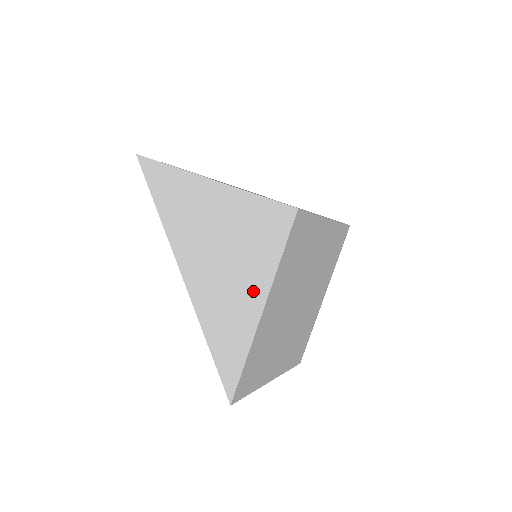
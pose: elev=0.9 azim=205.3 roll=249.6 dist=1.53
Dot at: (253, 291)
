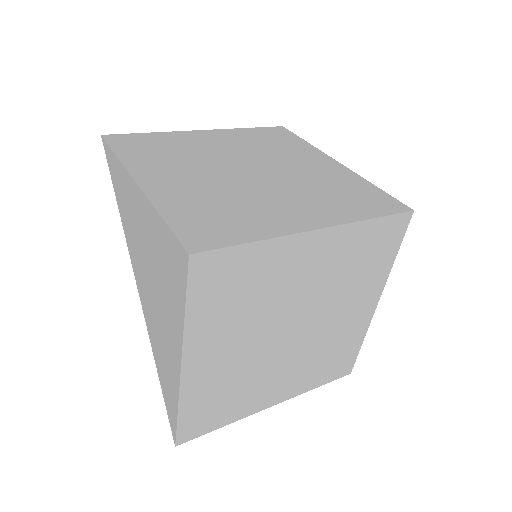
Dot at: (173, 340)
